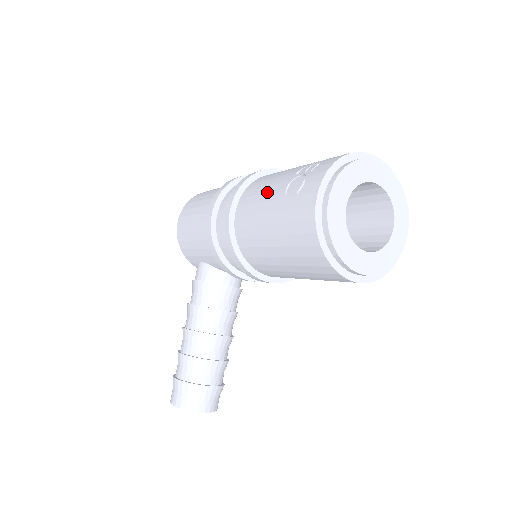
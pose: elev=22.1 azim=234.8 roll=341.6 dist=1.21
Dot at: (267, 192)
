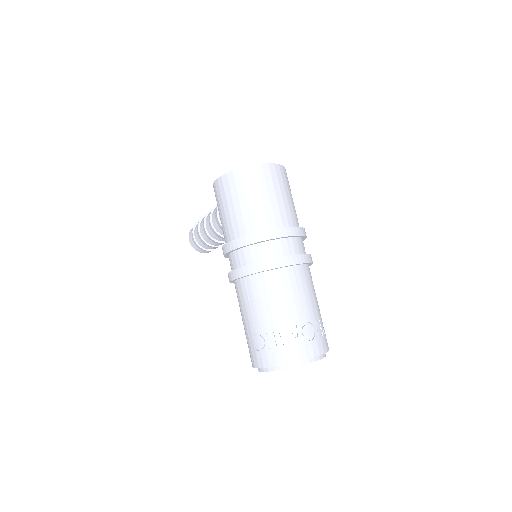
Dot at: (251, 313)
